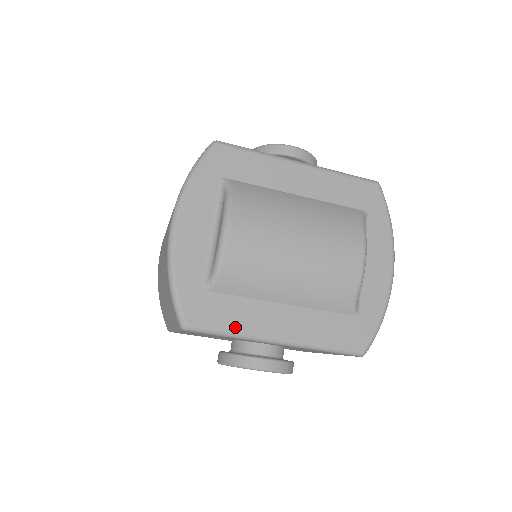
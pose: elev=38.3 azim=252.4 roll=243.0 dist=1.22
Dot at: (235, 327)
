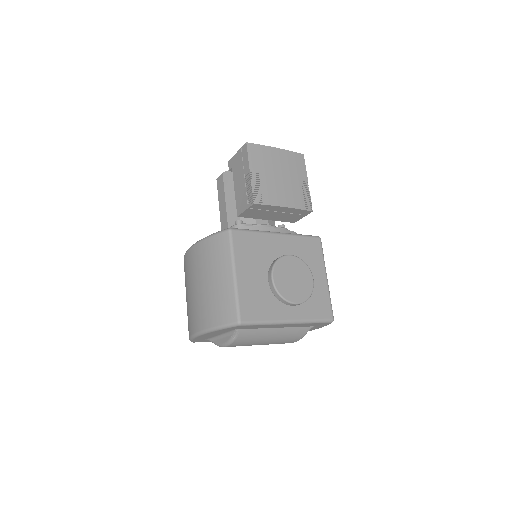
Dot at: occluded
